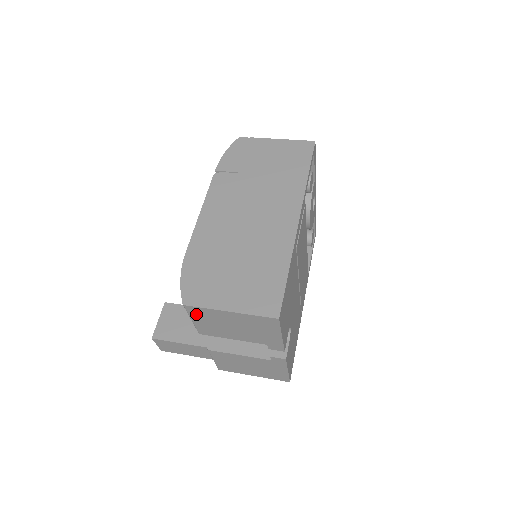
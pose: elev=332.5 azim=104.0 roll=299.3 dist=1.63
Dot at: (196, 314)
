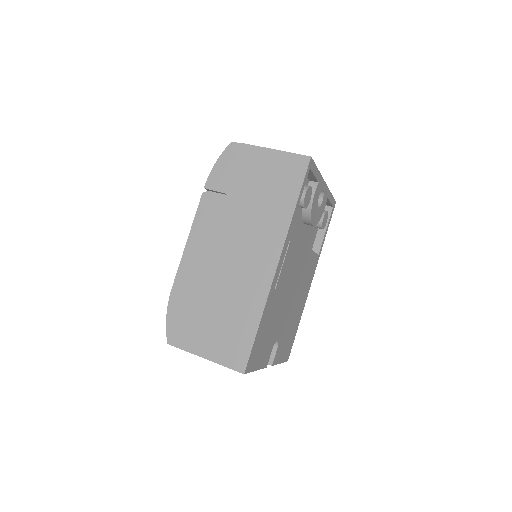
Dot at: occluded
